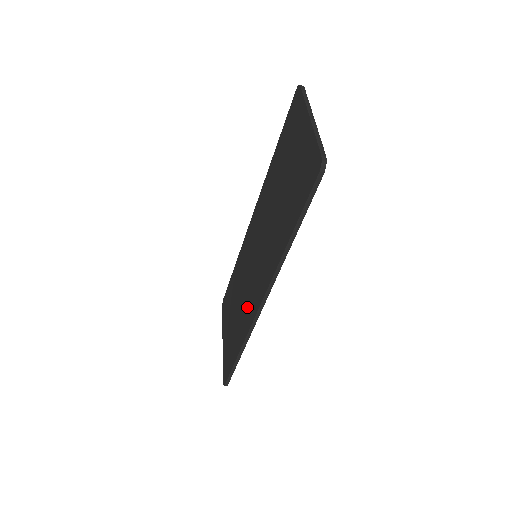
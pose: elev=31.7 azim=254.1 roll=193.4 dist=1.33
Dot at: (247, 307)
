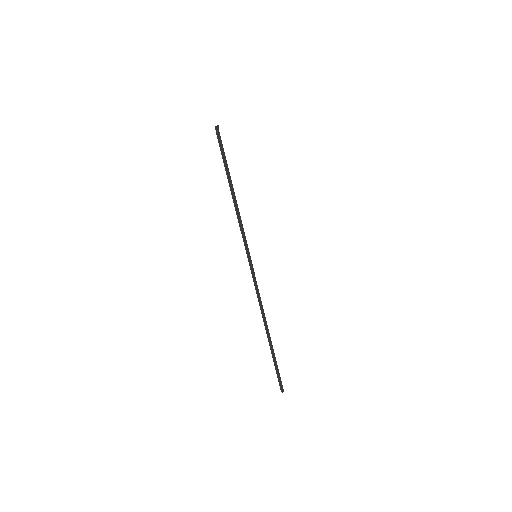
Dot at: occluded
